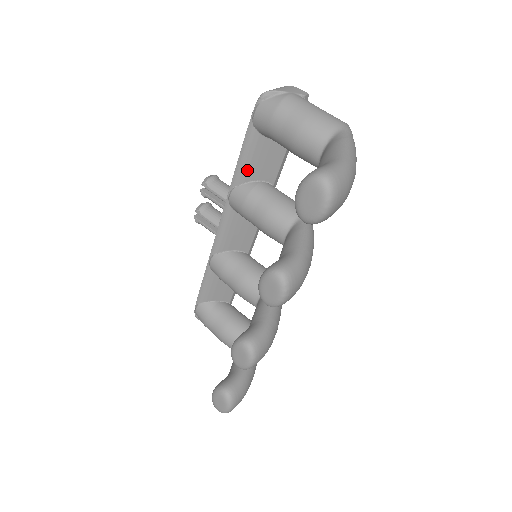
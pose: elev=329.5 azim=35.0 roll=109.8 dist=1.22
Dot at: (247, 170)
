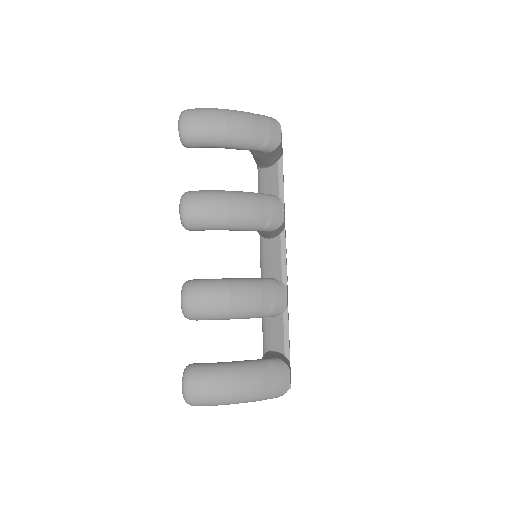
Dot at: occluded
